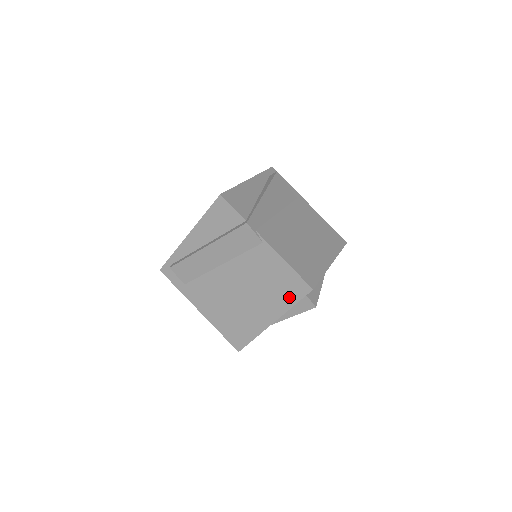
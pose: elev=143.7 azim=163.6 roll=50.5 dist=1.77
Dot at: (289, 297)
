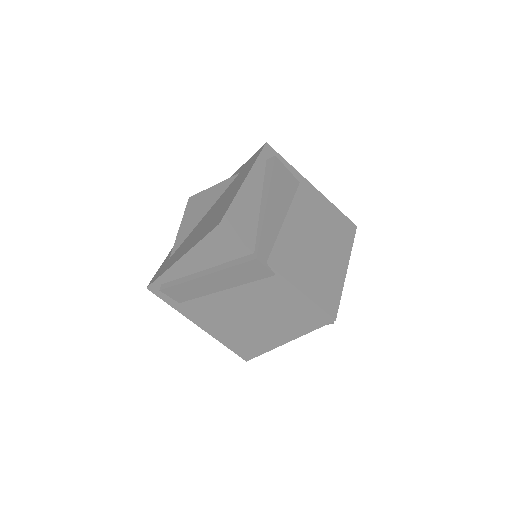
Dot at: (306, 324)
